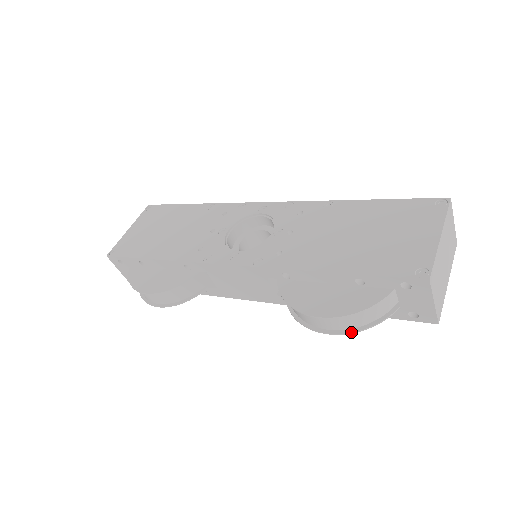
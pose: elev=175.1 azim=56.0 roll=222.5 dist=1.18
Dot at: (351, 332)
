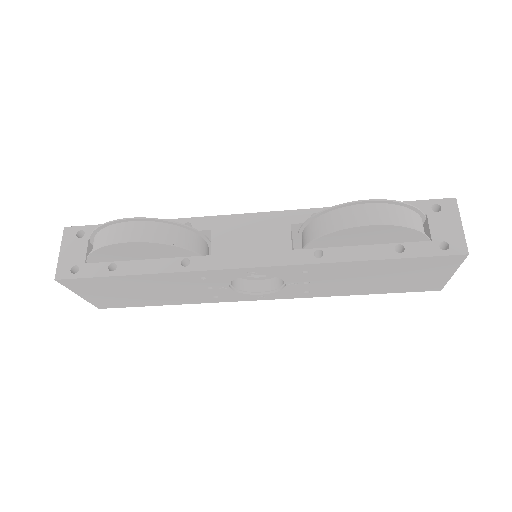
Dot at: (397, 224)
